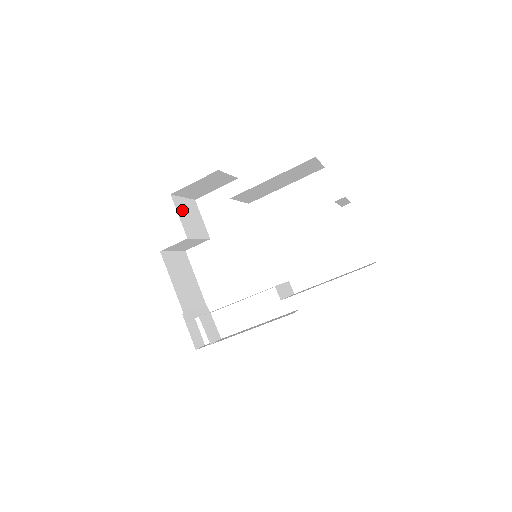
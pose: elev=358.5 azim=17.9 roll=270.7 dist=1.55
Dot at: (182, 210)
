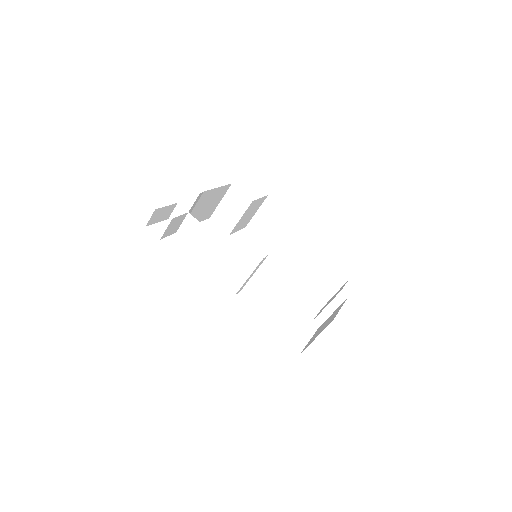
Dot at: (258, 205)
